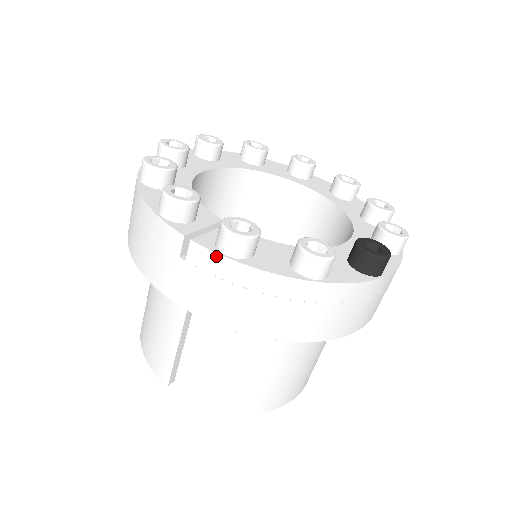
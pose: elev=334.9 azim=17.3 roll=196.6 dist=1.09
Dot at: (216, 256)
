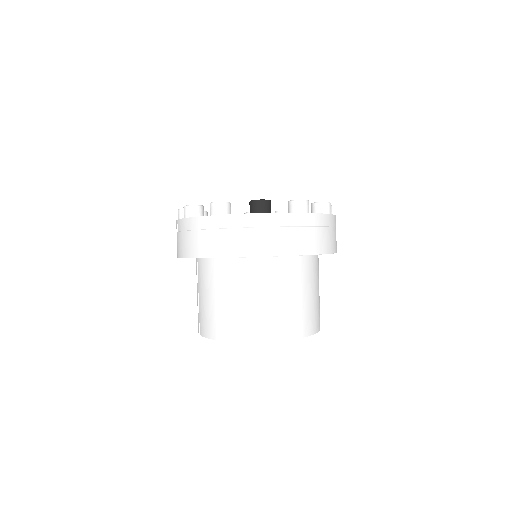
Dot at: (181, 220)
